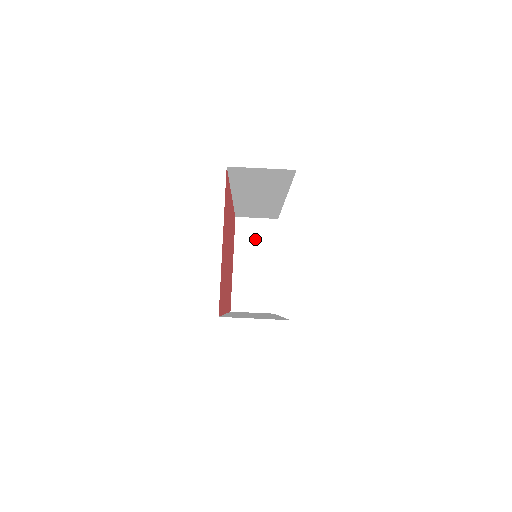
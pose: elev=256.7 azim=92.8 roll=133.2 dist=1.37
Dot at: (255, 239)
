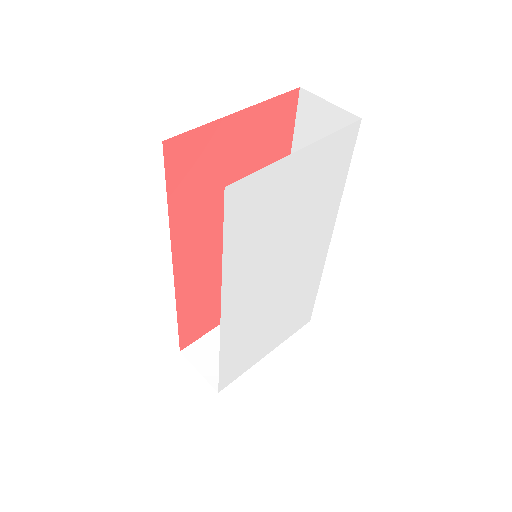
Dot at: occluded
